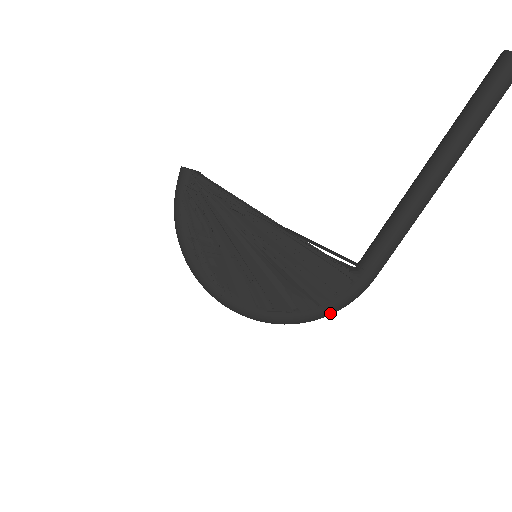
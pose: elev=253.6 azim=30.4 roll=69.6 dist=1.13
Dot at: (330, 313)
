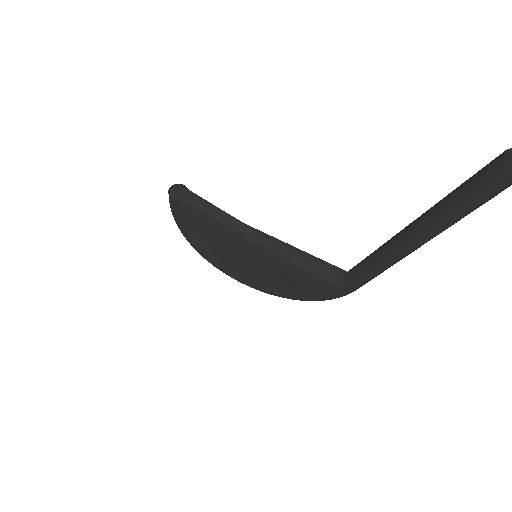
Dot at: (322, 300)
